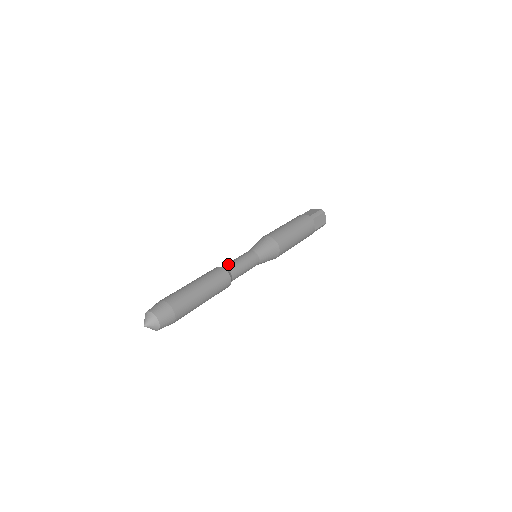
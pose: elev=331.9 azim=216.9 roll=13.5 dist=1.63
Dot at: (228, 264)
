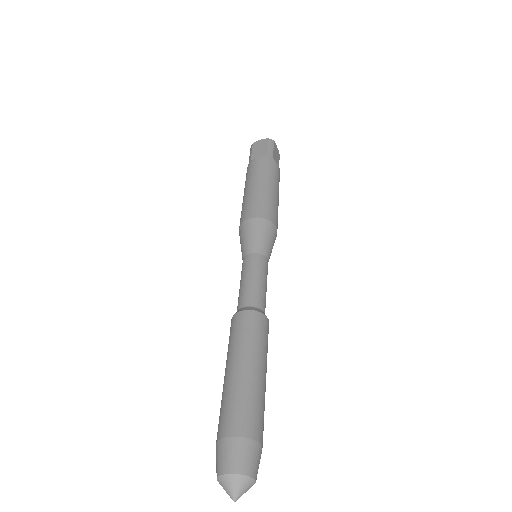
Dot at: (246, 297)
